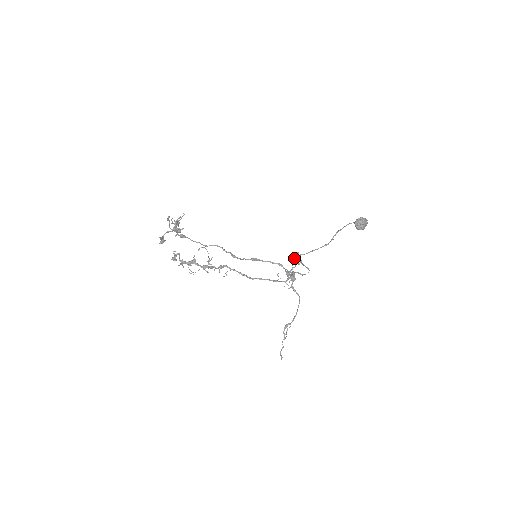
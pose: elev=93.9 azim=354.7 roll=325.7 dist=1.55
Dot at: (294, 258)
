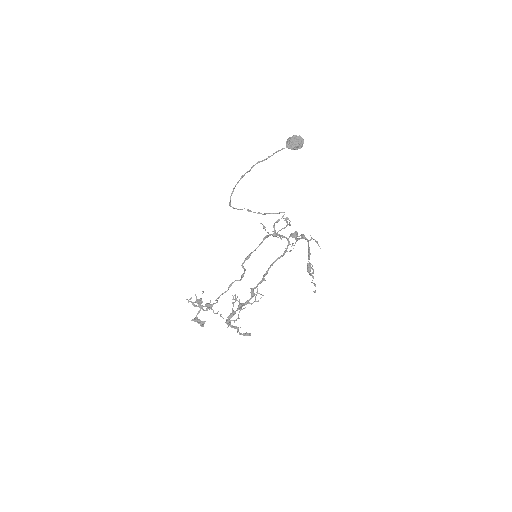
Dot at: occluded
